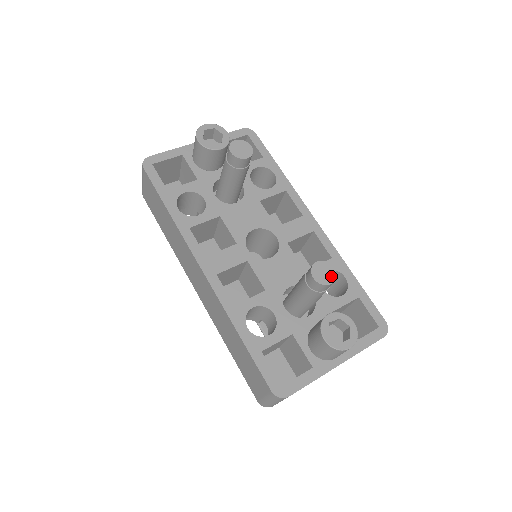
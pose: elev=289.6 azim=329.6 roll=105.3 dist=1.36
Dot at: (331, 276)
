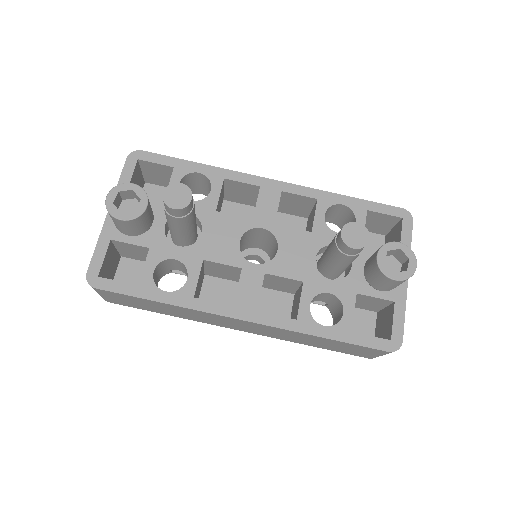
Dot at: (363, 232)
